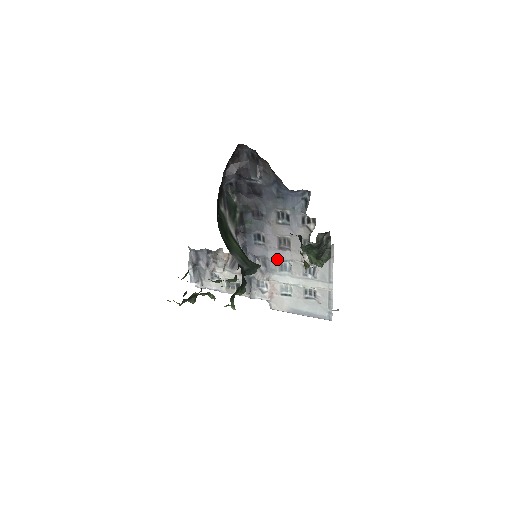
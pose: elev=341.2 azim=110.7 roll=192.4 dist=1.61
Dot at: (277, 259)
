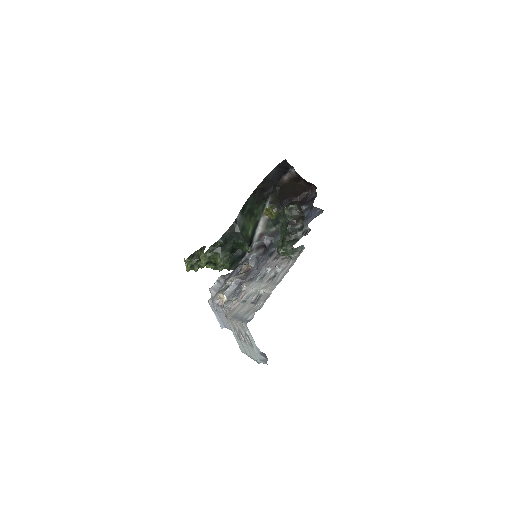
Dot at: (266, 267)
